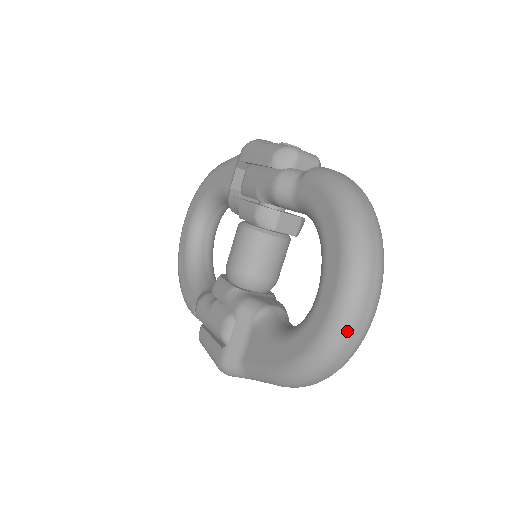
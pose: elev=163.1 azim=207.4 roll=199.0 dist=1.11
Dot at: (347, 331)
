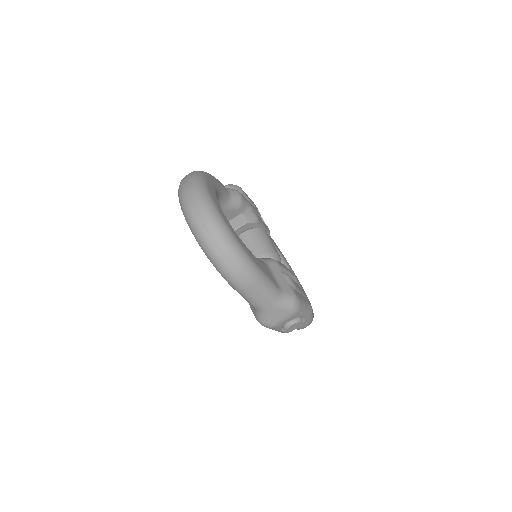
Dot at: (193, 223)
